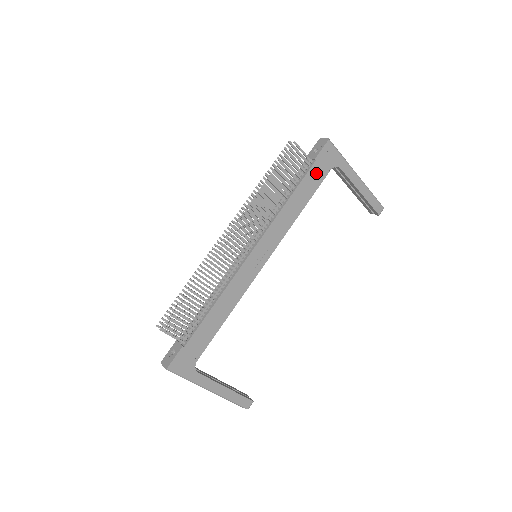
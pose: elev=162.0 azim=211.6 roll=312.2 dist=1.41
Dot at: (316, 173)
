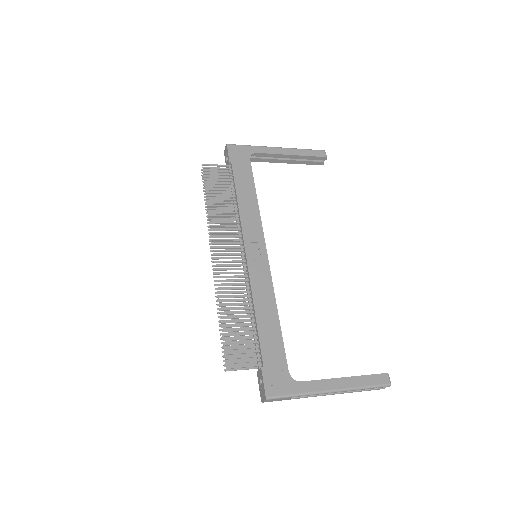
Dot at: (240, 169)
